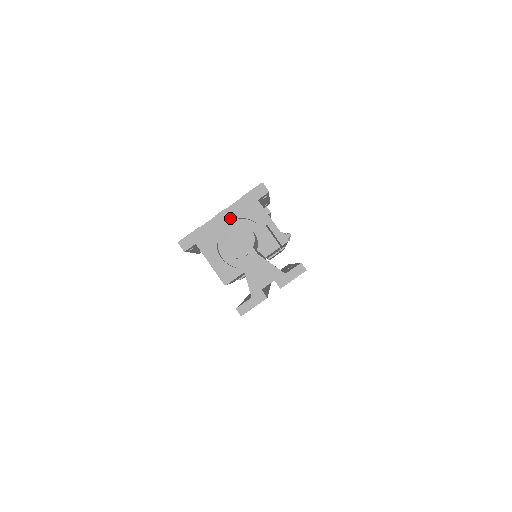
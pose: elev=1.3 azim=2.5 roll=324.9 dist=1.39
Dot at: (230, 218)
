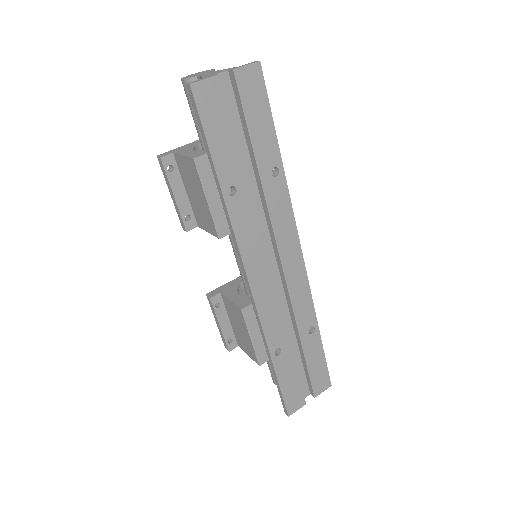
Dot at: occluded
